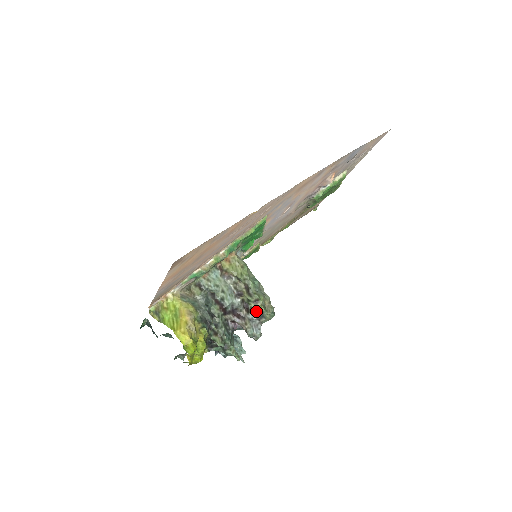
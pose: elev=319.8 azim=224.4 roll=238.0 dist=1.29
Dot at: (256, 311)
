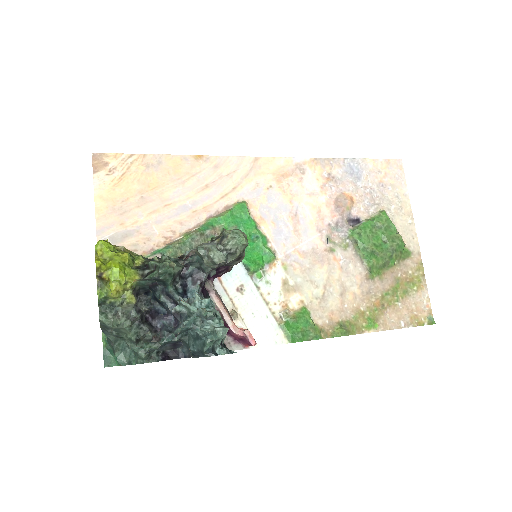
Dot at: (217, 239)
